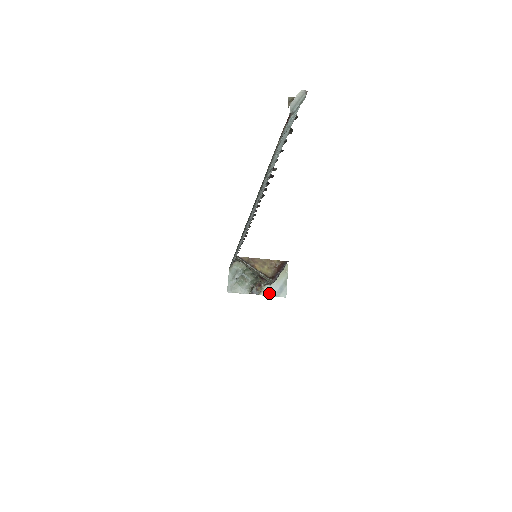
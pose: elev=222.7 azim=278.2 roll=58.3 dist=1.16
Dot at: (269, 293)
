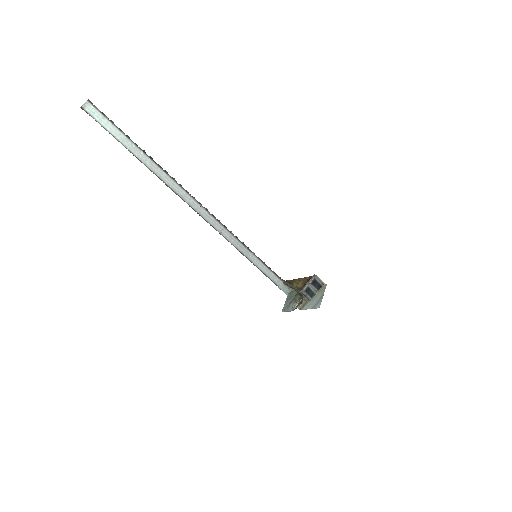
Dot at: (308, 307)
